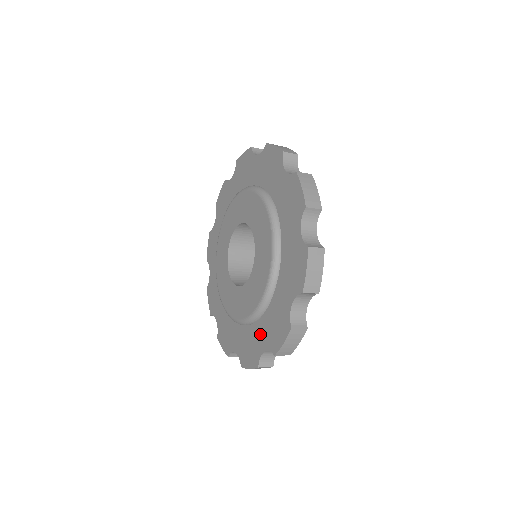
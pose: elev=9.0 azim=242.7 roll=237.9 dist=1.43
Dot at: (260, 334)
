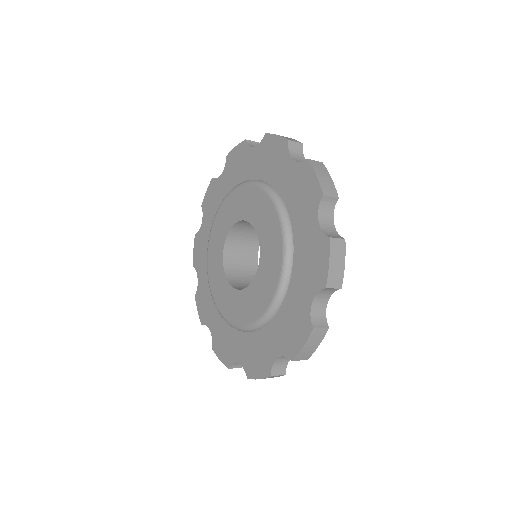
Dot at: (298, 294)
